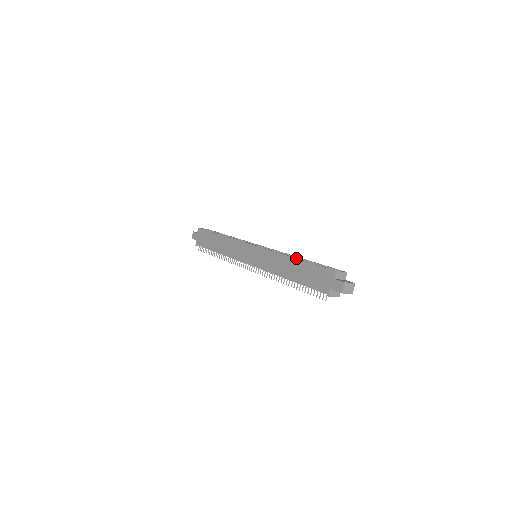
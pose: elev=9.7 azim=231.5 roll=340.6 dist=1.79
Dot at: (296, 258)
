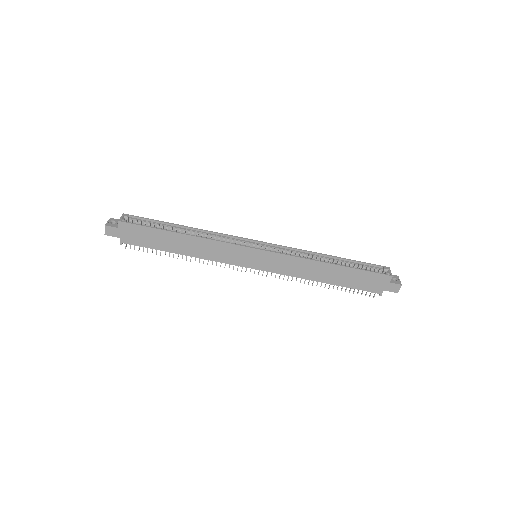
Dot at: (336, 265)
